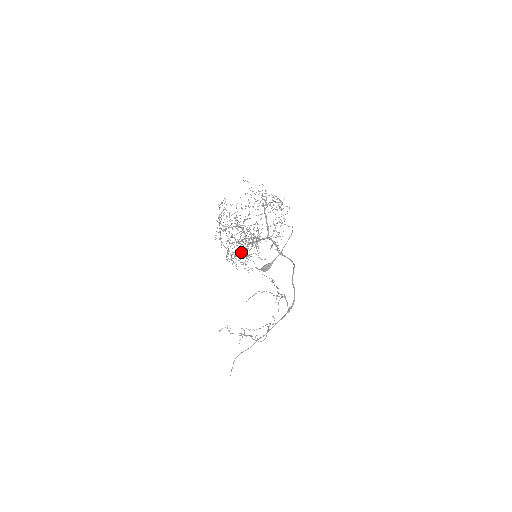
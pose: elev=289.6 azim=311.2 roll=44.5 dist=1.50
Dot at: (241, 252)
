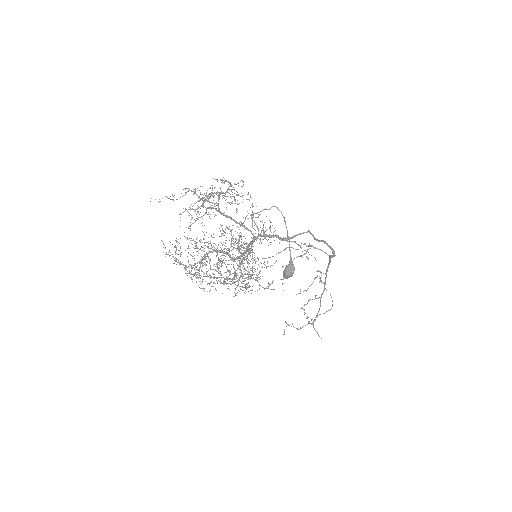
Dot at: occluded
